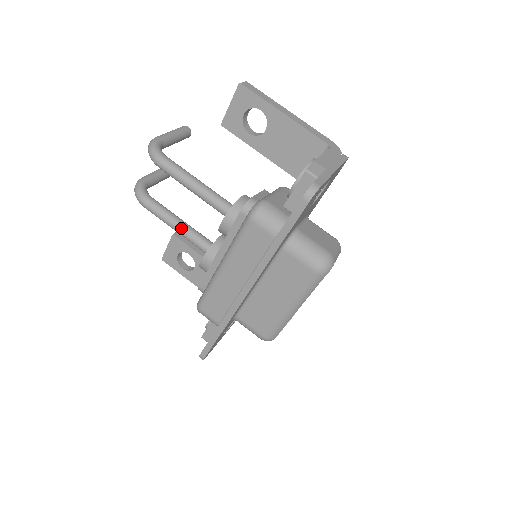
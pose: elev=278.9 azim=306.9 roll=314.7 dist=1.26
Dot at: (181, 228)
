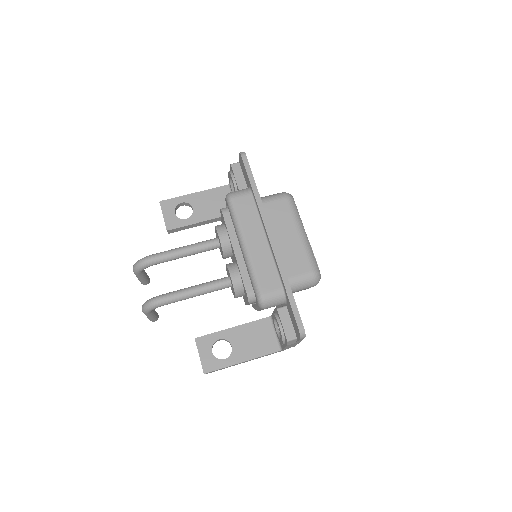
Dot at: (199, 286)
